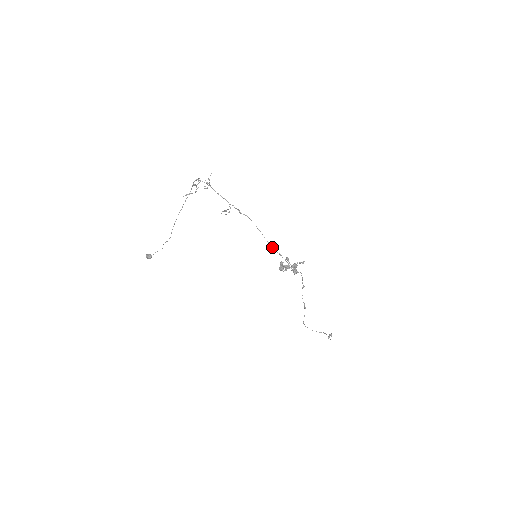
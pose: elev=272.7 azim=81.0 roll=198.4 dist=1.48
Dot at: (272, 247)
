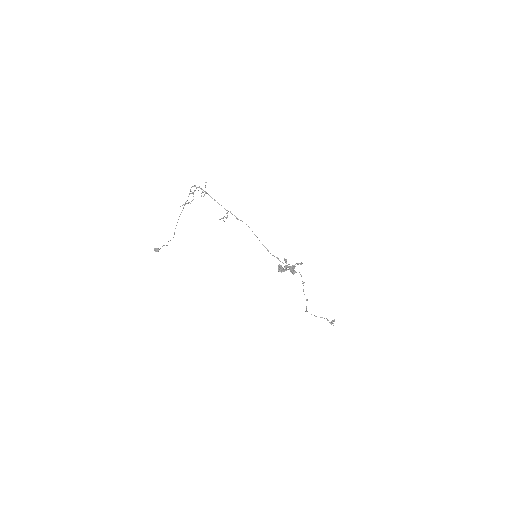
Dot at: occluded
